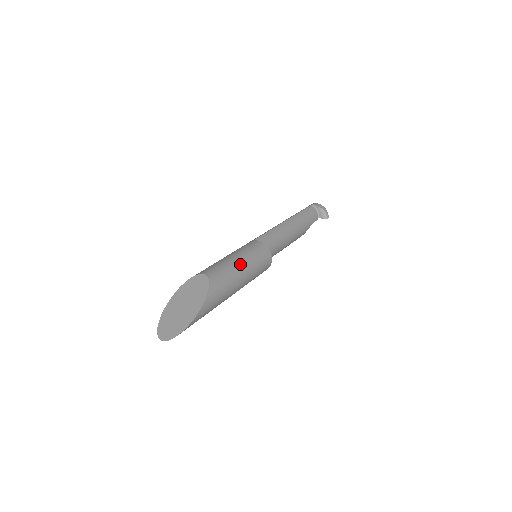
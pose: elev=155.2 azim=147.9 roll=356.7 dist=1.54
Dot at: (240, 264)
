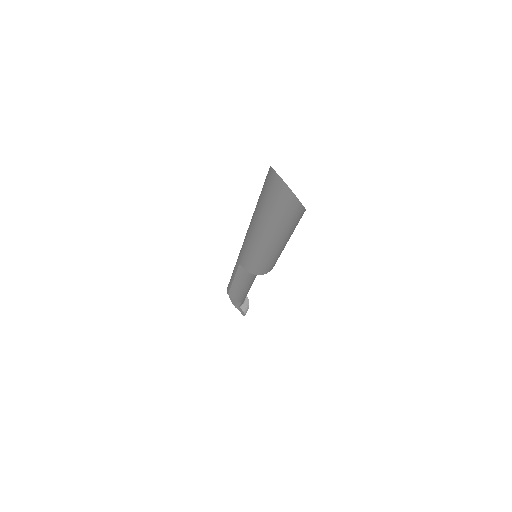
Dot at: occluded
